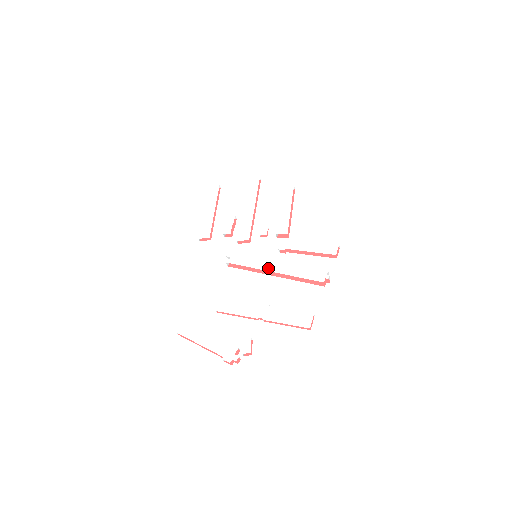
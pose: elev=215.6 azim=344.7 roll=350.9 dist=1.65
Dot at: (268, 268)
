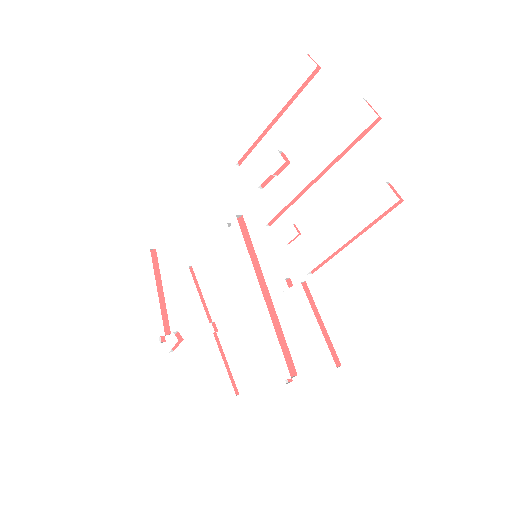
Dot at: (248, 292)
